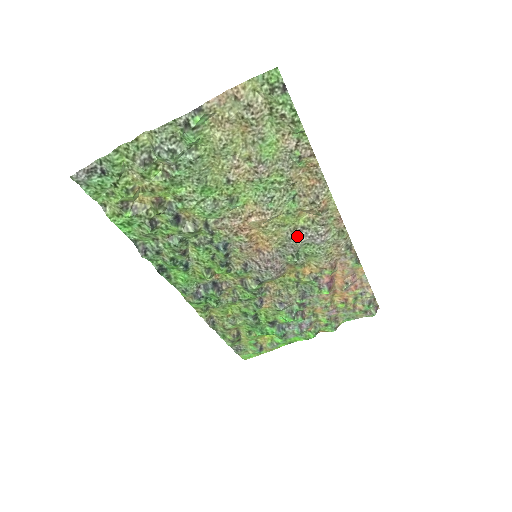
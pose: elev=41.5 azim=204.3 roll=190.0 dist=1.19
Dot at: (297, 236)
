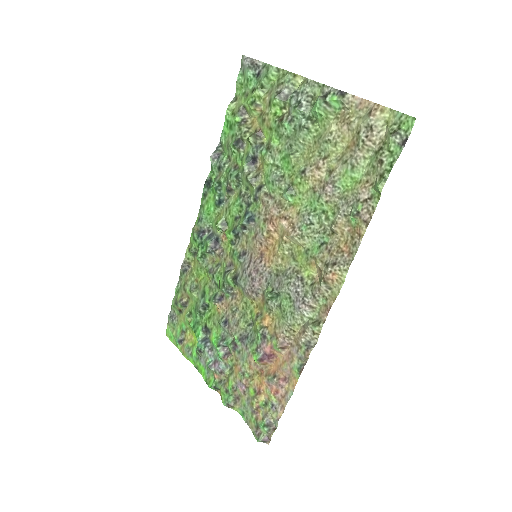
Dot at: (292, 279)
